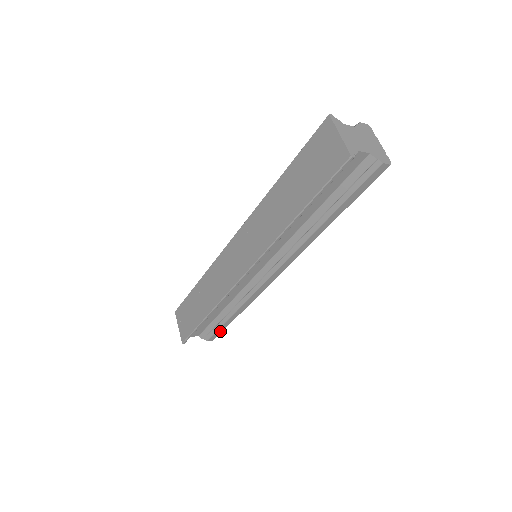
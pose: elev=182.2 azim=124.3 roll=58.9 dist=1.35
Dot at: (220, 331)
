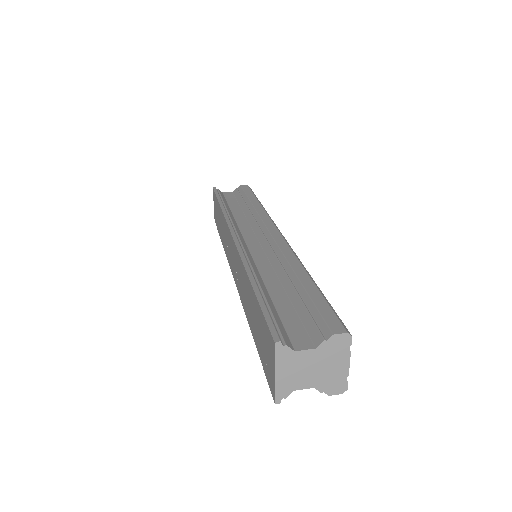
Dot at: occluded
